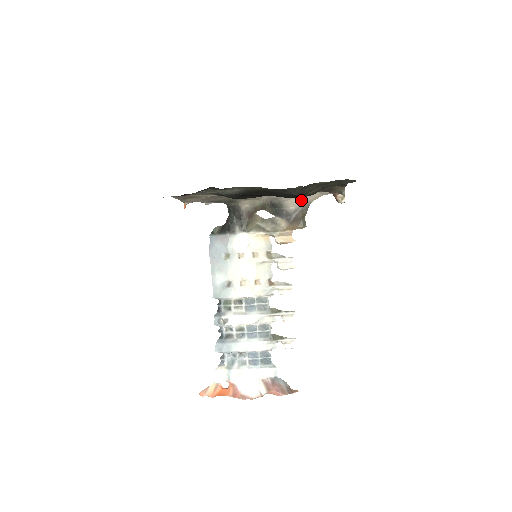
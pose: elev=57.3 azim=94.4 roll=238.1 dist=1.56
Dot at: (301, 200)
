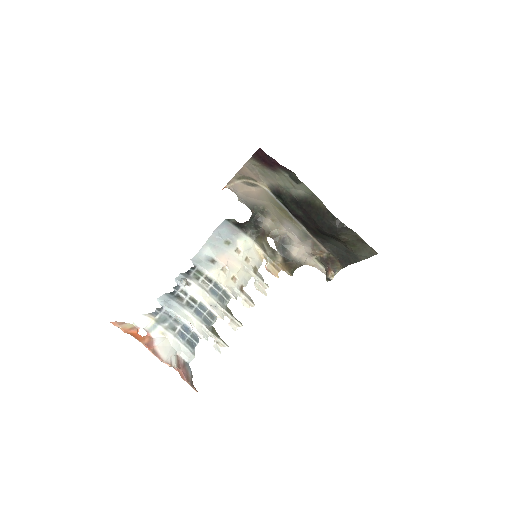
Dot at: (303, 256)
